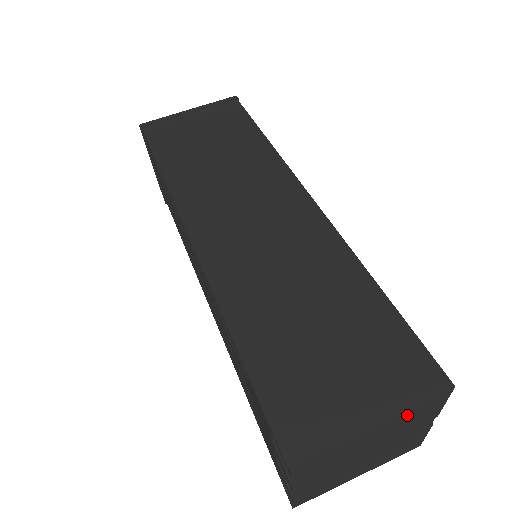
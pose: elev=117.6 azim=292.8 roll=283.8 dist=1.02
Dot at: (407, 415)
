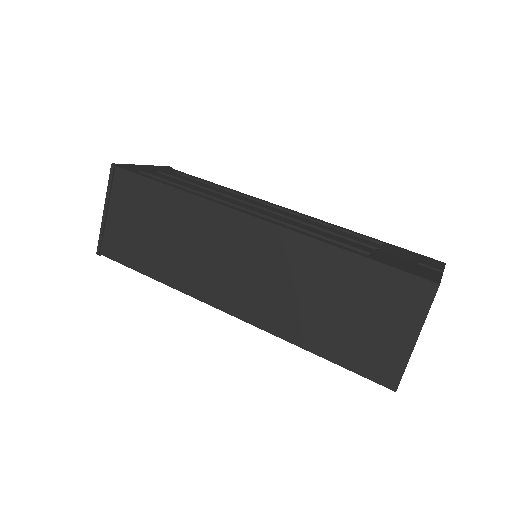
Dot at: occluded
